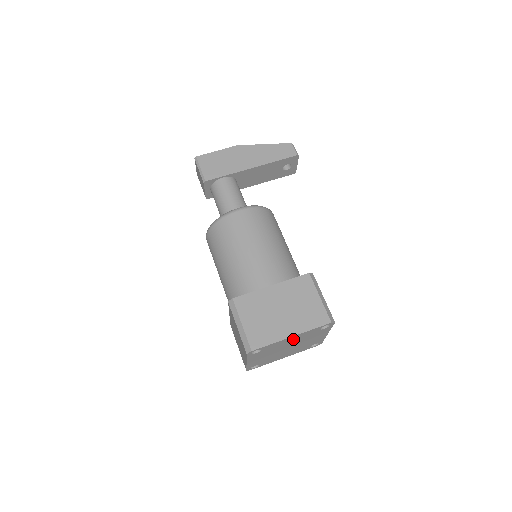
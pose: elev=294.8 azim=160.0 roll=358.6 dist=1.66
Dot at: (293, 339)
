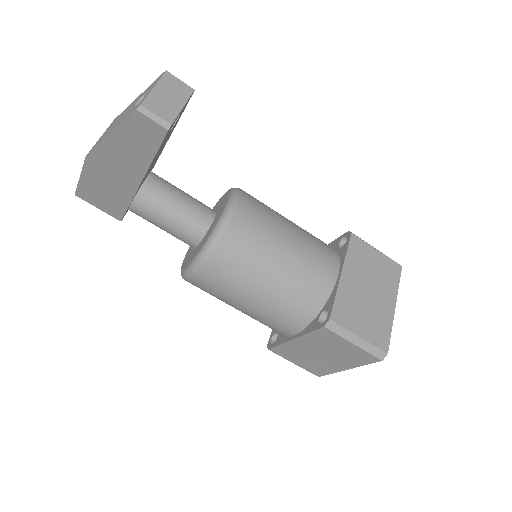
Dot at: occluded
